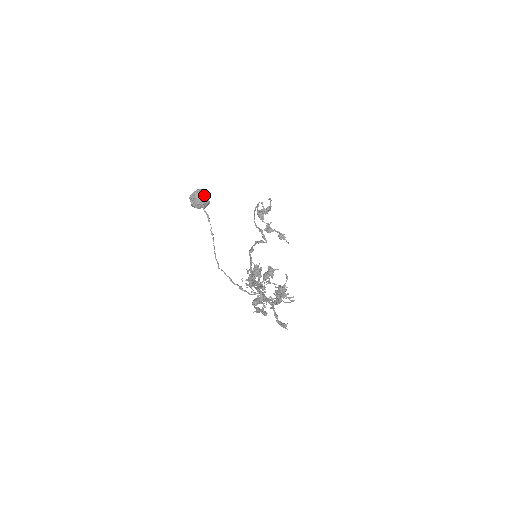
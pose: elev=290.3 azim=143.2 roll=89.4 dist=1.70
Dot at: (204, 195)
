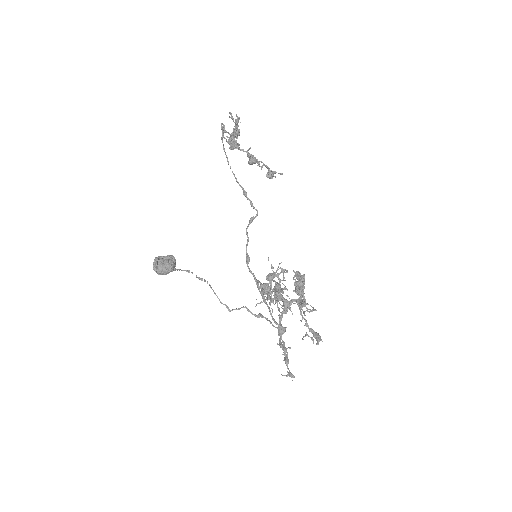
Dot at: (164, 266)
